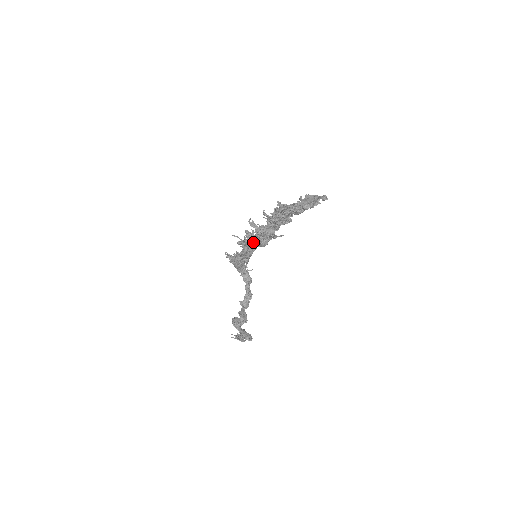
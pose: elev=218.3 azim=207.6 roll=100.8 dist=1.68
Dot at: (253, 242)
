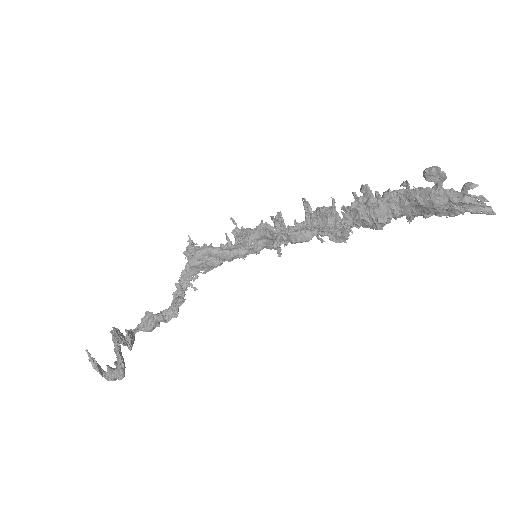
Dot at: occluded
